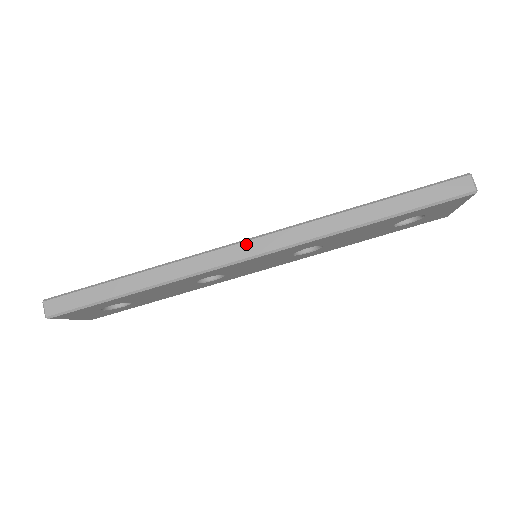
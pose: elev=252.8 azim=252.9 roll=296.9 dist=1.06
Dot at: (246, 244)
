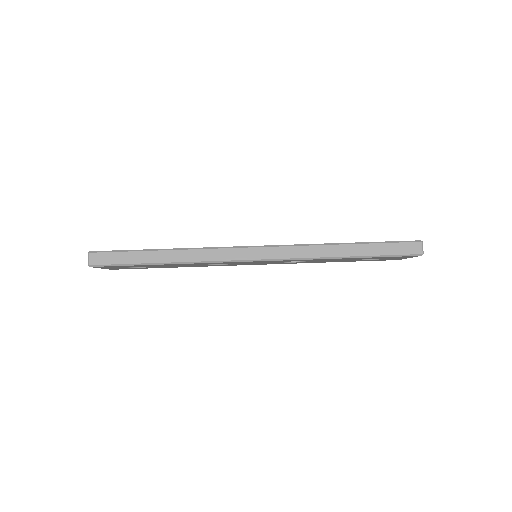
Dot at: (255, 249)
